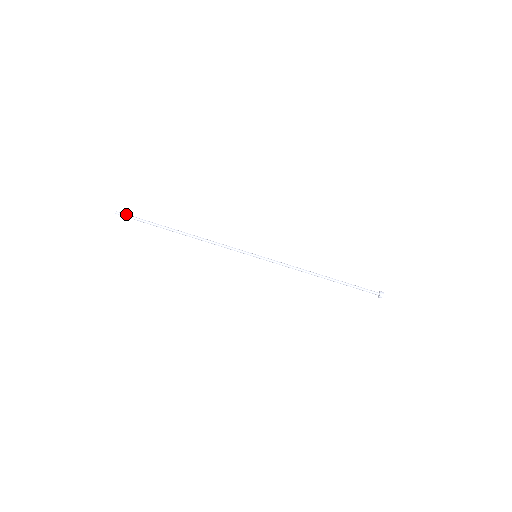
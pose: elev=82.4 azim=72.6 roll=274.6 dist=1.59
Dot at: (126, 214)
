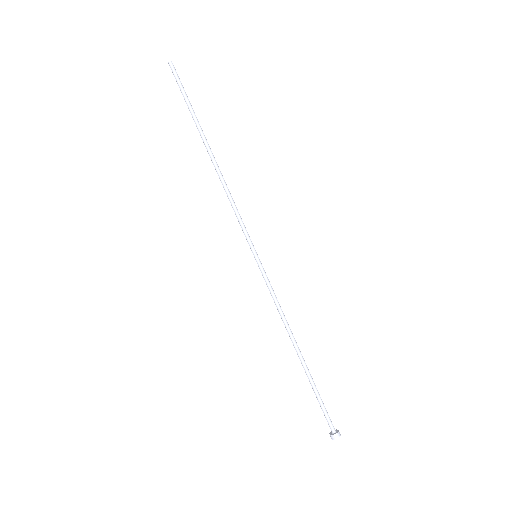
Dot at: (177, 74)
